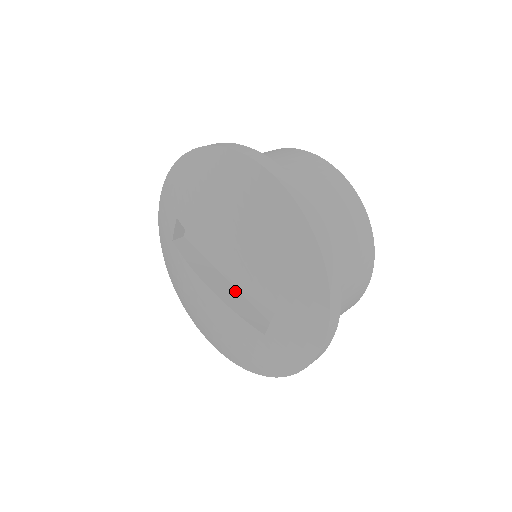
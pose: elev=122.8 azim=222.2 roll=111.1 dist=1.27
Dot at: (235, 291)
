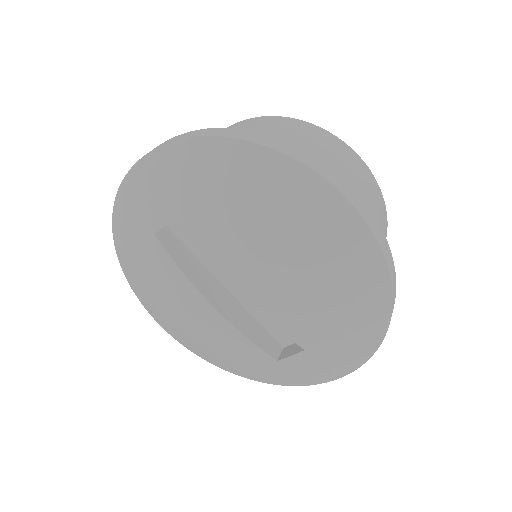
Dot at: (238, 305)
